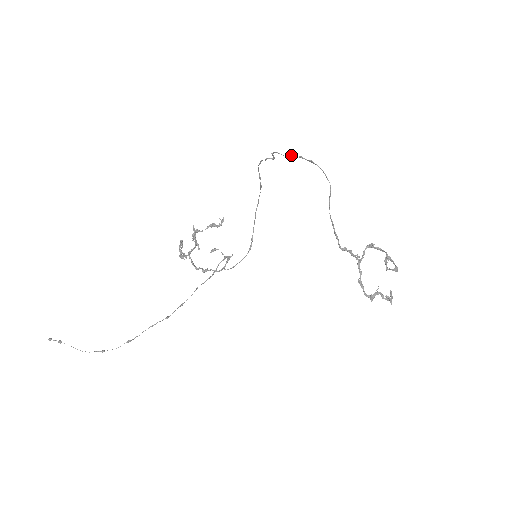
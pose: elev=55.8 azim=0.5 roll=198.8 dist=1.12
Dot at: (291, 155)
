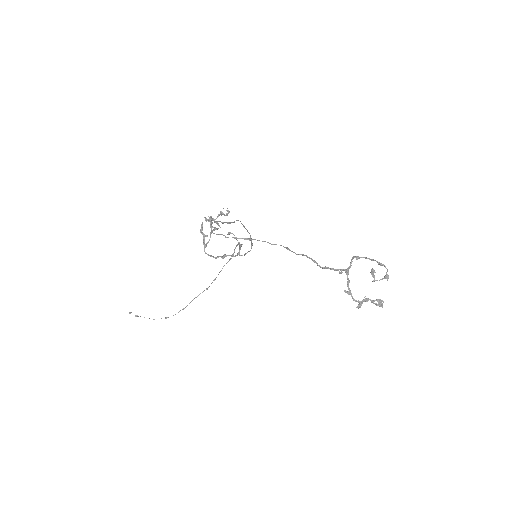
Dot at: (225, 237)
